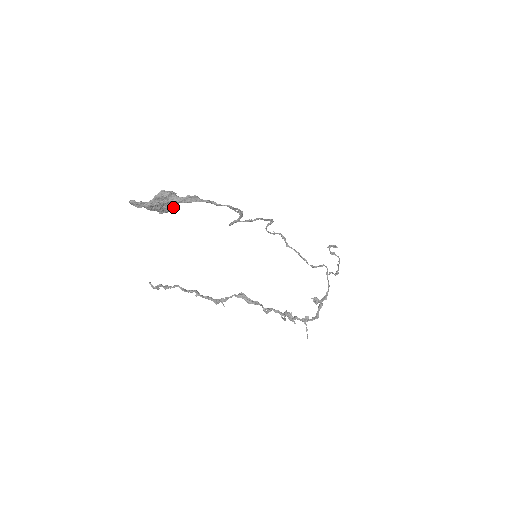
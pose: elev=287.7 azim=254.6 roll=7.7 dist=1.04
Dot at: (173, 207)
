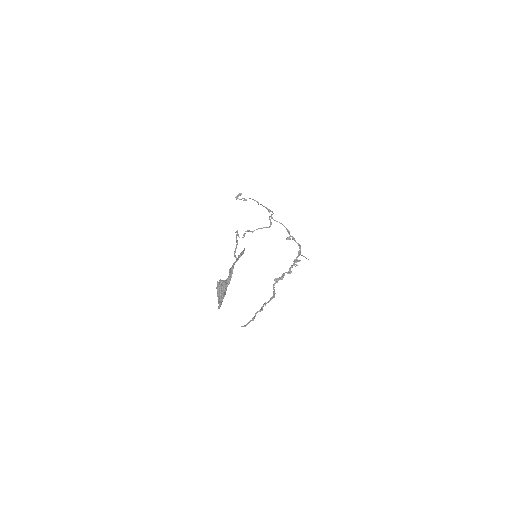
Dot at: occluded
